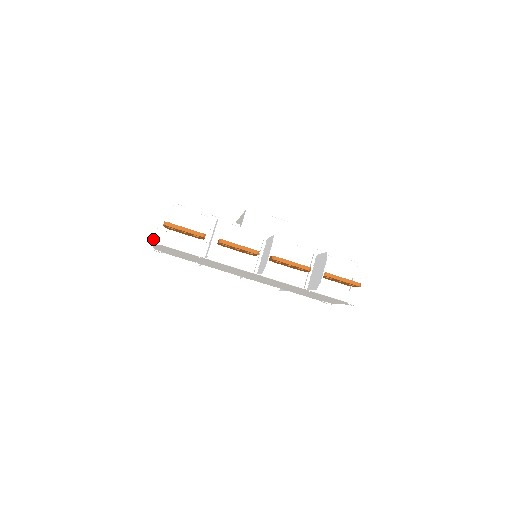
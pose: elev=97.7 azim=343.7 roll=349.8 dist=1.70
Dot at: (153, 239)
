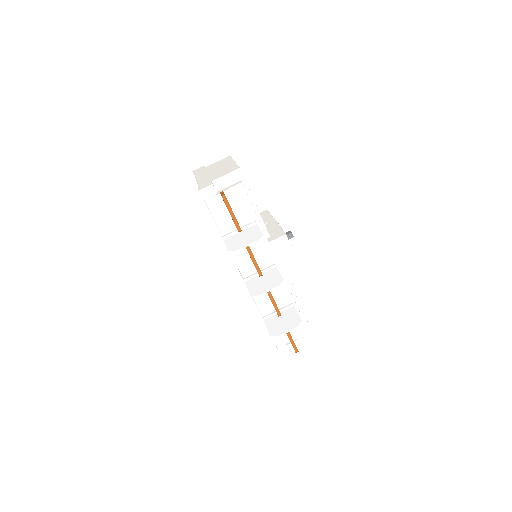
Dot at: (203, 191)
